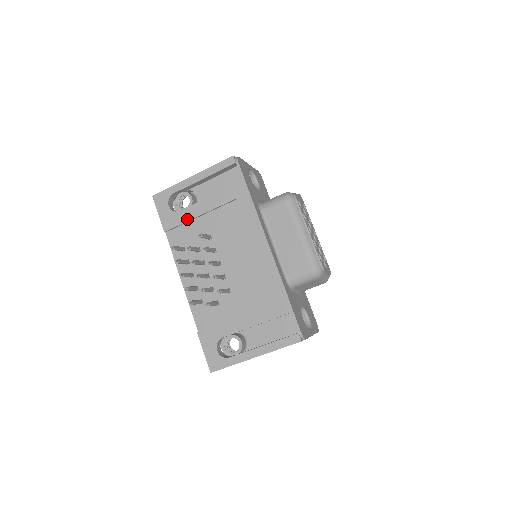
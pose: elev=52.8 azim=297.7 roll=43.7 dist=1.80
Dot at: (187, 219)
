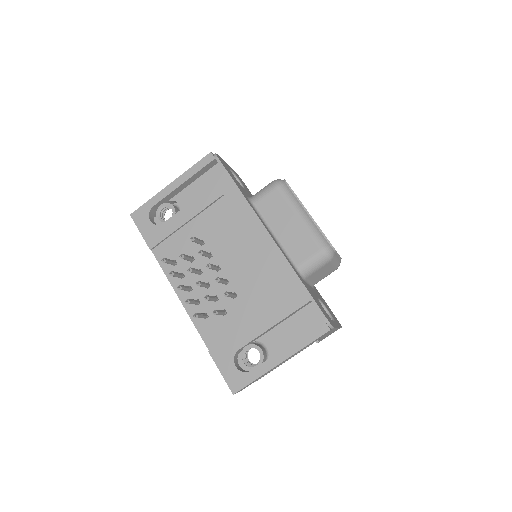
Dot at: (173, 229)
